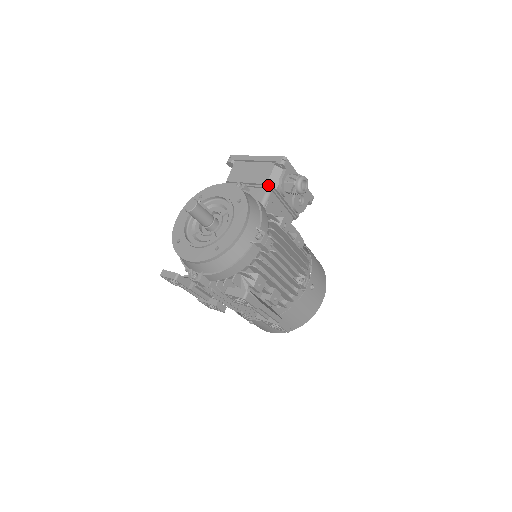
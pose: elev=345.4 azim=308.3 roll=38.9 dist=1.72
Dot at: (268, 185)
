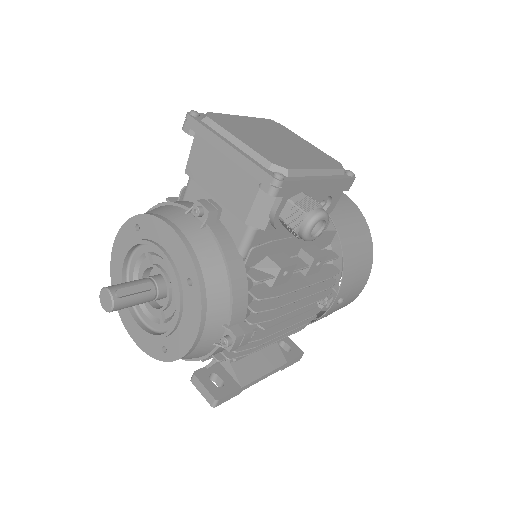
Dot at: (248, 225)
